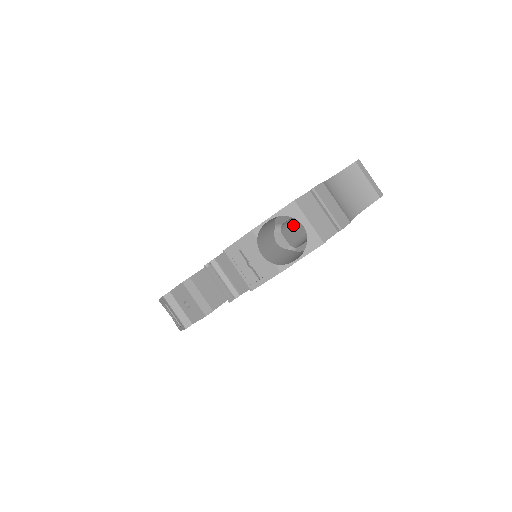
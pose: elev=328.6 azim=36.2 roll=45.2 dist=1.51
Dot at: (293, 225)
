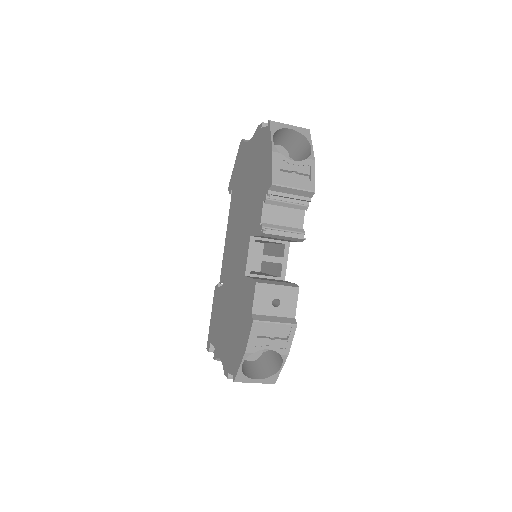
Dot at: occluded
